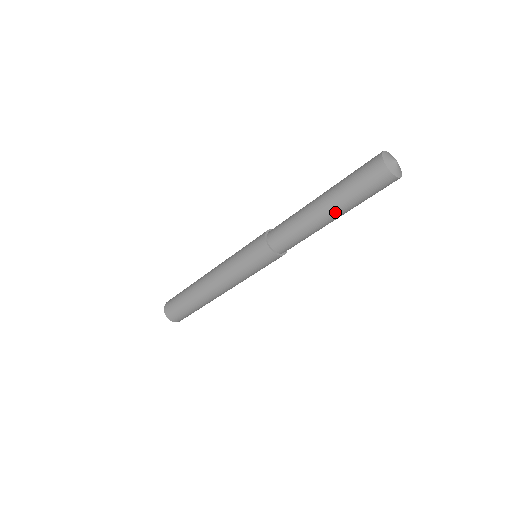
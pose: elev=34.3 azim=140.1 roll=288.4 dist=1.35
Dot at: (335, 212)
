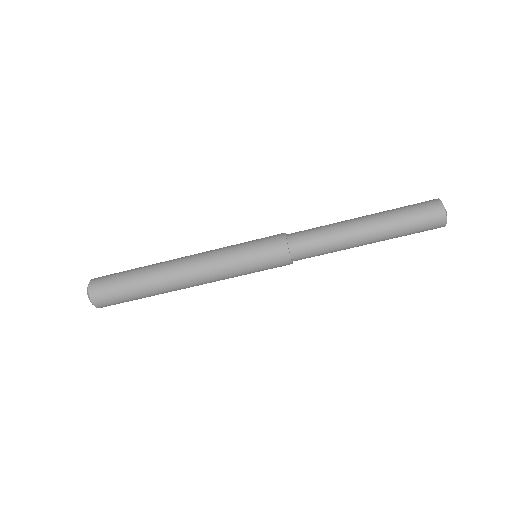
Dot at: (376, 232)
